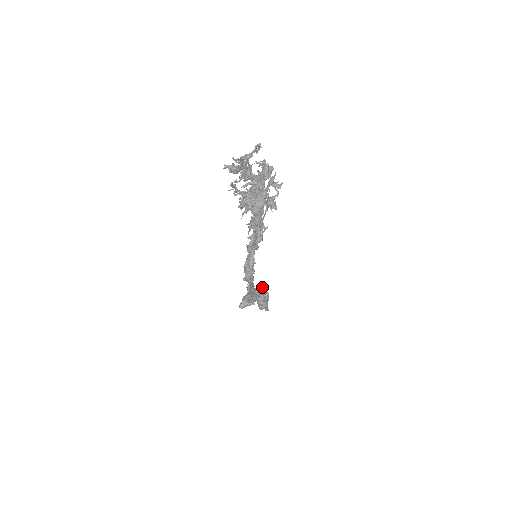
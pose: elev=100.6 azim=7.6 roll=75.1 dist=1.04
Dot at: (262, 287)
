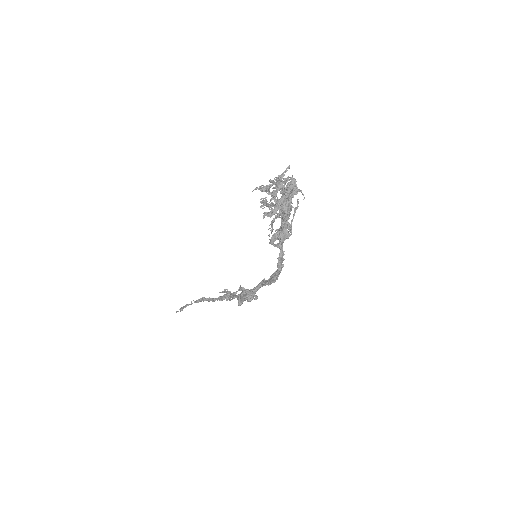
Dot at: (227, 289)
